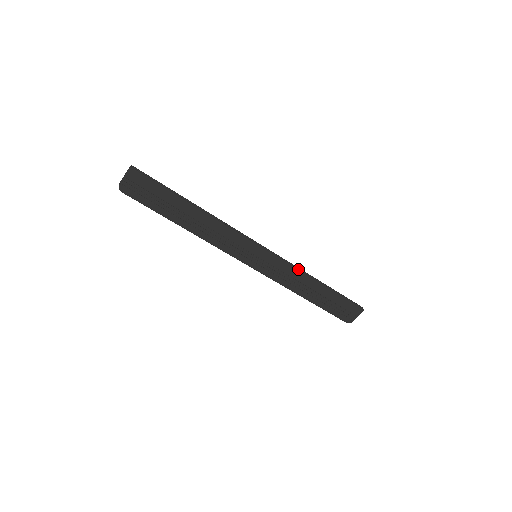
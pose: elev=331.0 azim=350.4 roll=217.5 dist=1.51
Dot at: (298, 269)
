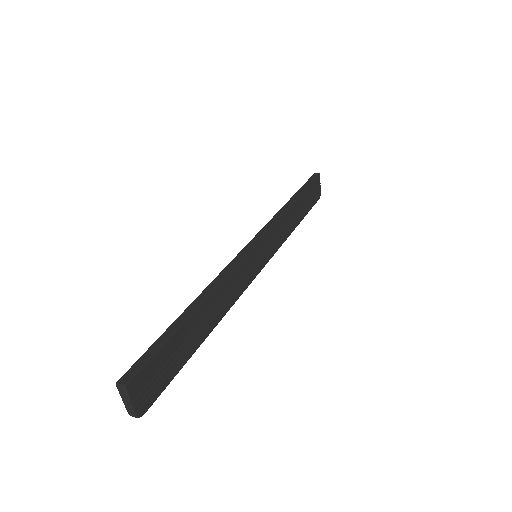
Dot at: (280, 215)
